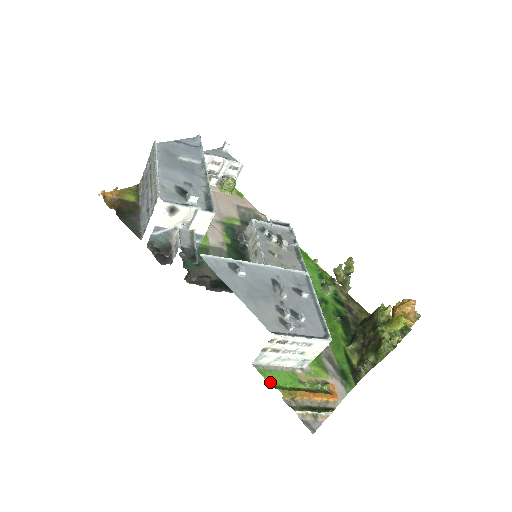
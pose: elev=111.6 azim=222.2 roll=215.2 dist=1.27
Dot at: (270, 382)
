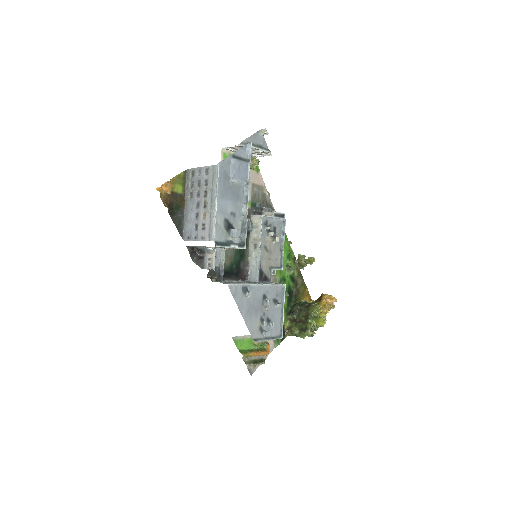
Dot at: (238, 348)
